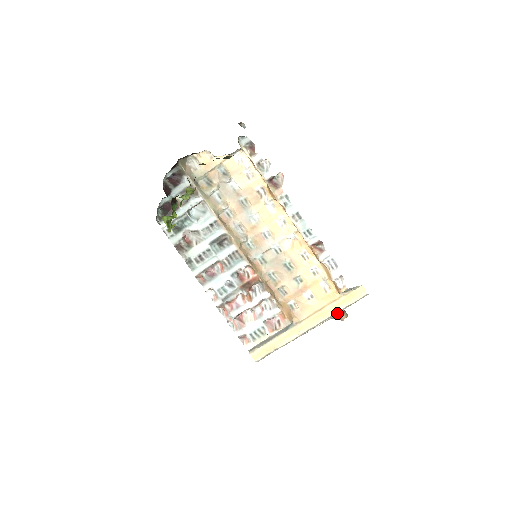
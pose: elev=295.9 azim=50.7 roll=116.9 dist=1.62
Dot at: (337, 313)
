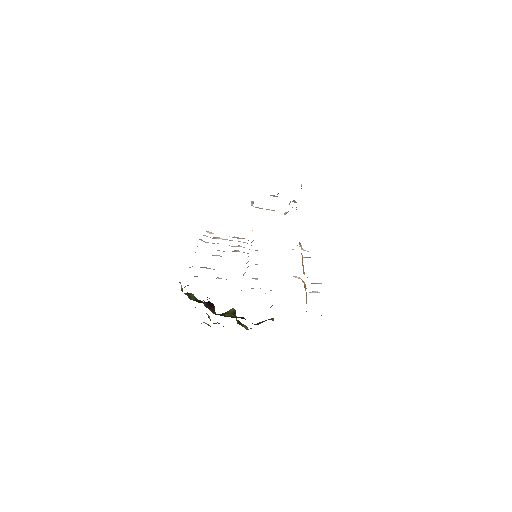
Dot at: occluded
